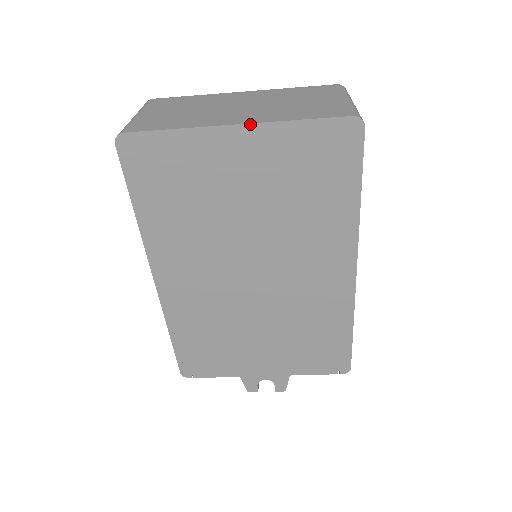
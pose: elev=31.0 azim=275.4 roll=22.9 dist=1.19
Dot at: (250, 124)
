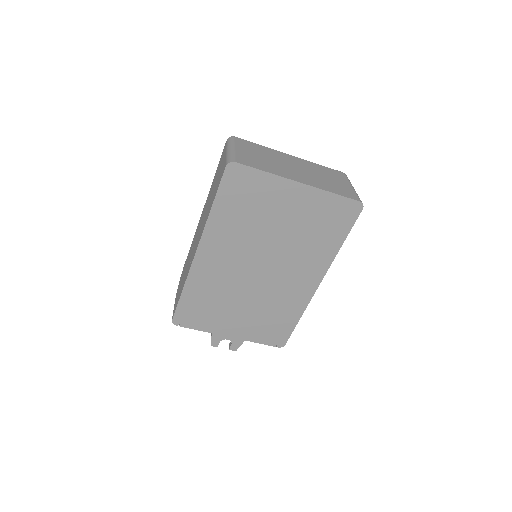
Dot at: (307, 185)
